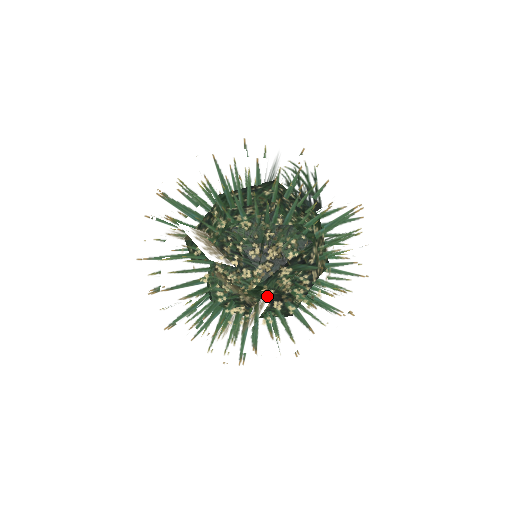
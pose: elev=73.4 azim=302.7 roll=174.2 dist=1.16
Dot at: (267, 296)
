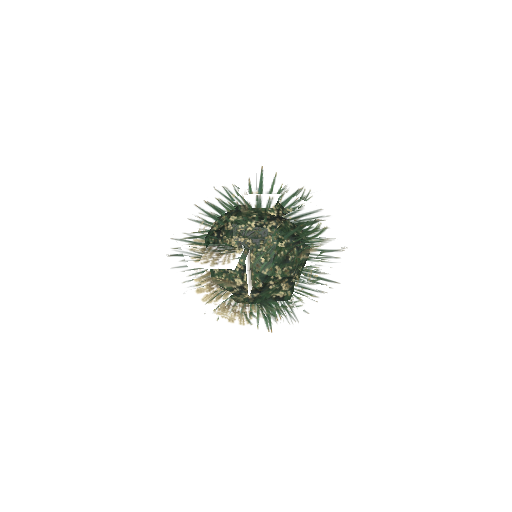
Dot at: (252, 321)
